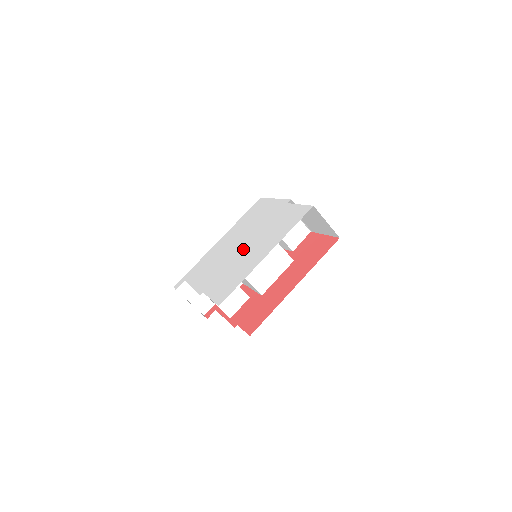
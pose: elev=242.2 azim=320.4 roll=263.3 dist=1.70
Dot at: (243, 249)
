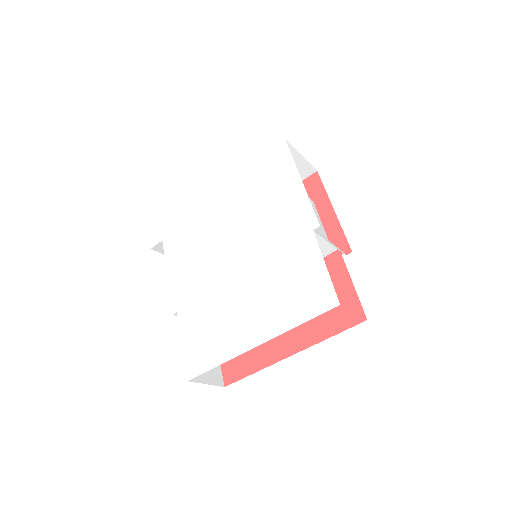
Dot at: (235, 276)
